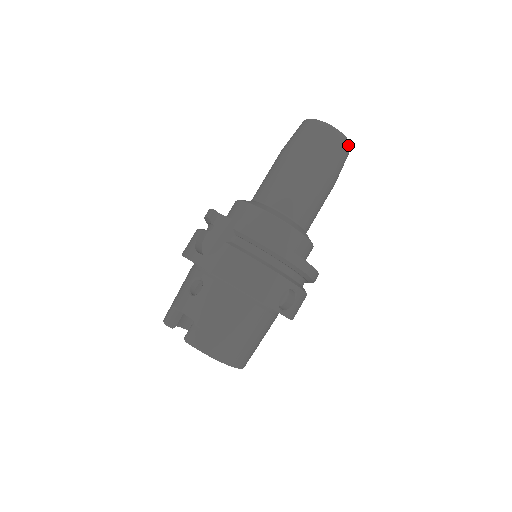
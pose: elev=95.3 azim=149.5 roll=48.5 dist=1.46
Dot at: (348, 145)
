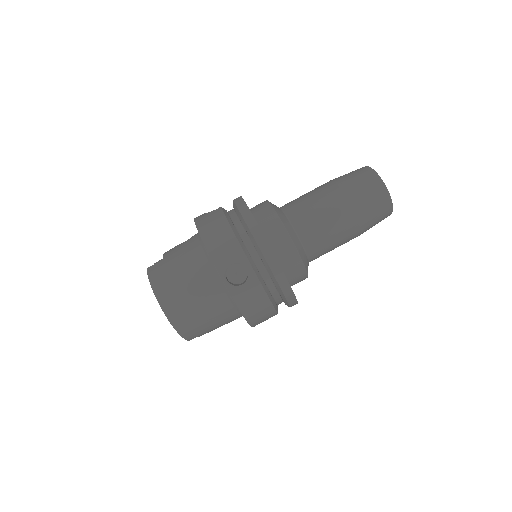
Dot at: (386, 194)
